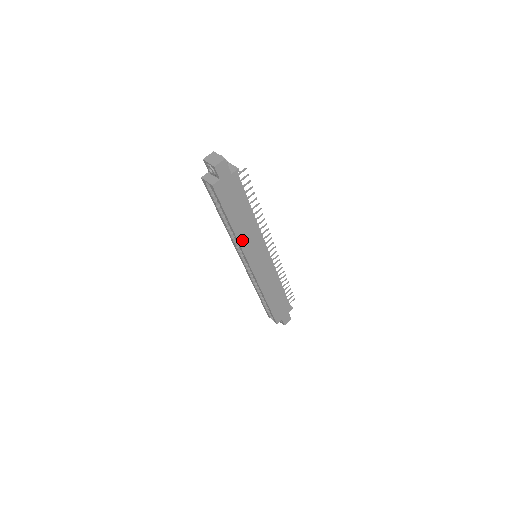
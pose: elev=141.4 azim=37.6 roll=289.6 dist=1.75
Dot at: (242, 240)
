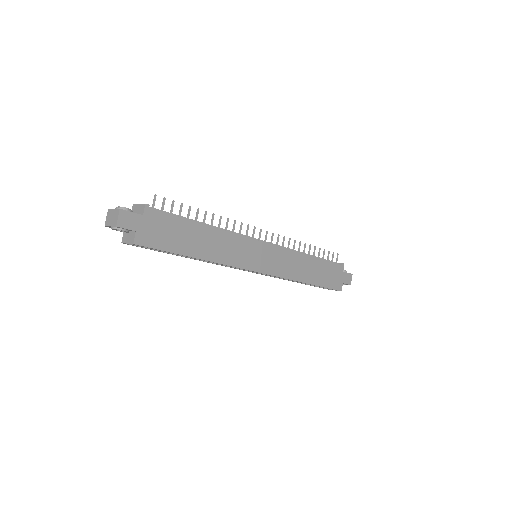
Dot at: (222, 259)
